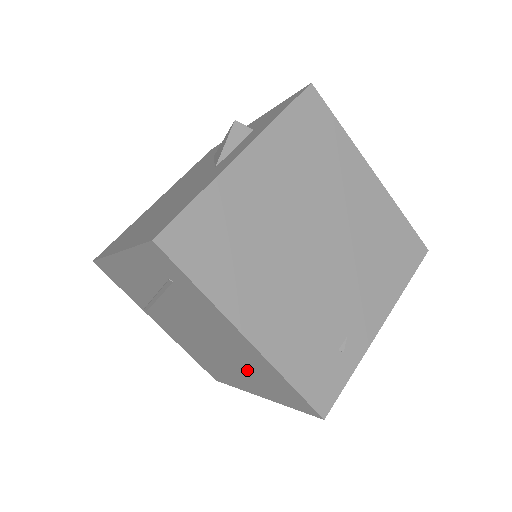
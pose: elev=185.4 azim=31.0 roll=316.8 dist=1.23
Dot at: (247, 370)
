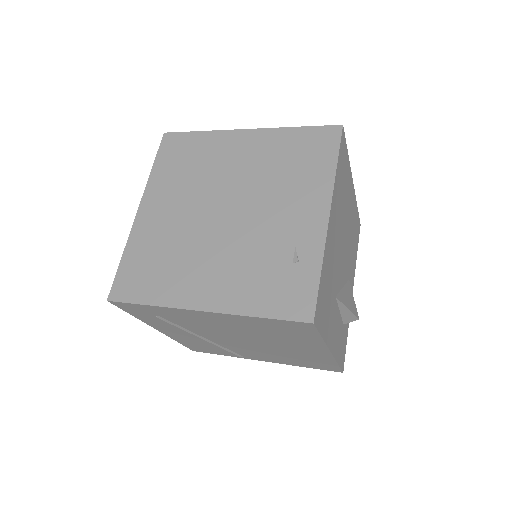
Dot at: (274, 337)
